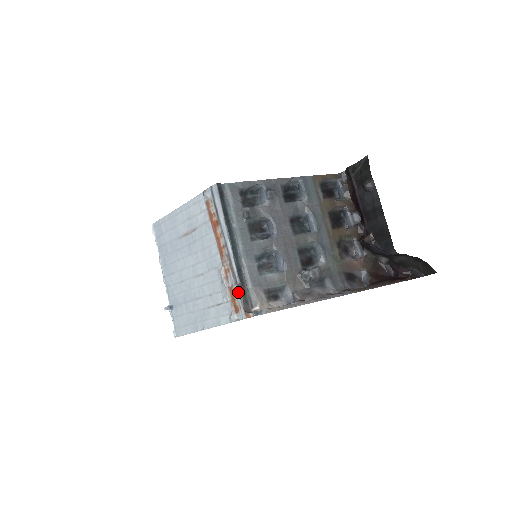
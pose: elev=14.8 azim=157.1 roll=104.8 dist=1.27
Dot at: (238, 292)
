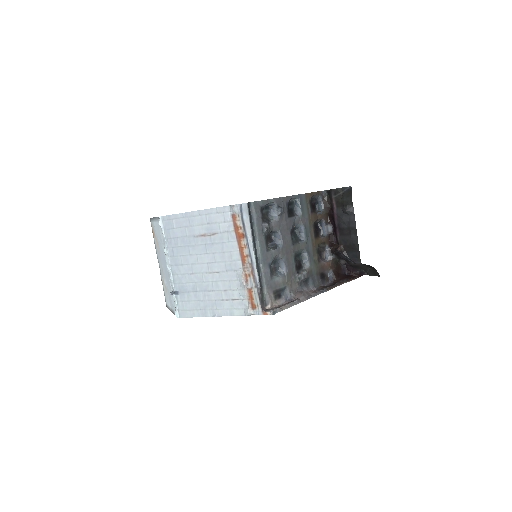
Dot at: (258, 294)
